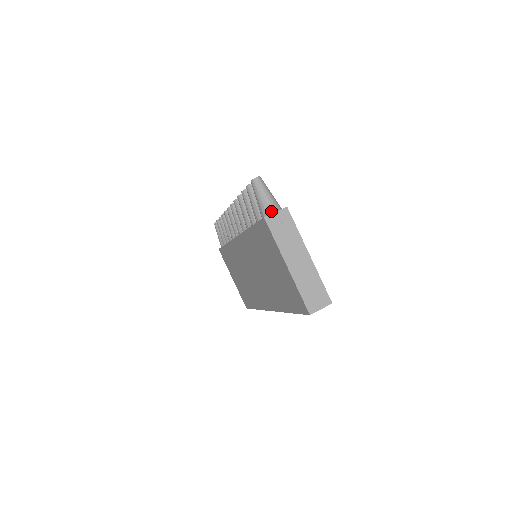
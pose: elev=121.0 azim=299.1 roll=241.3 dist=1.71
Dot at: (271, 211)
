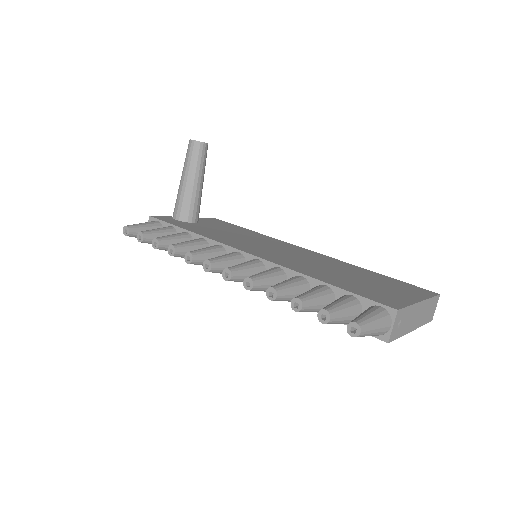
Dot at: (387, 330)
